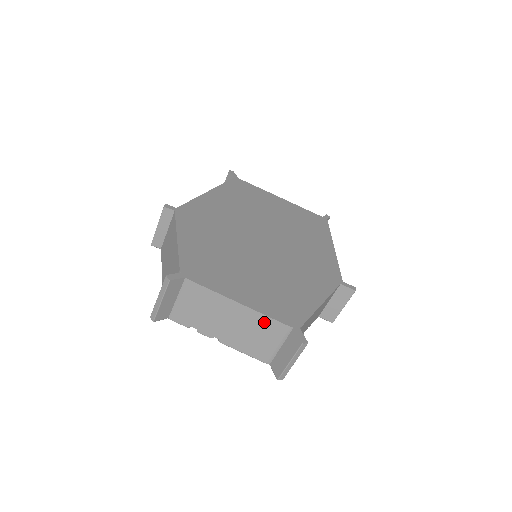
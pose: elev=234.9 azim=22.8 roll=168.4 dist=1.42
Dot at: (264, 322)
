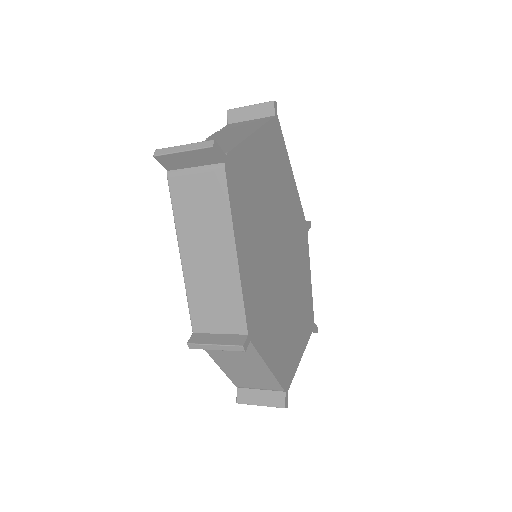
Dot at: occluded
